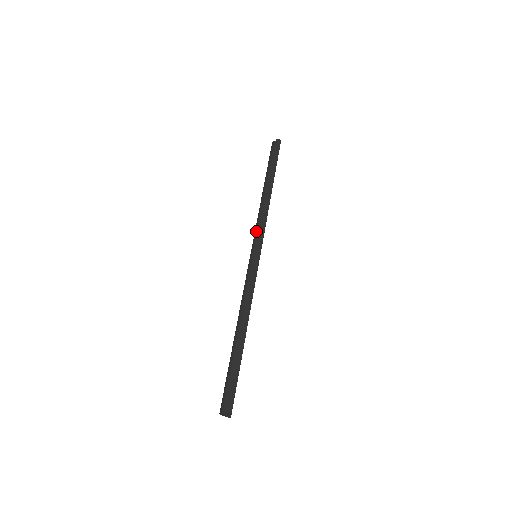
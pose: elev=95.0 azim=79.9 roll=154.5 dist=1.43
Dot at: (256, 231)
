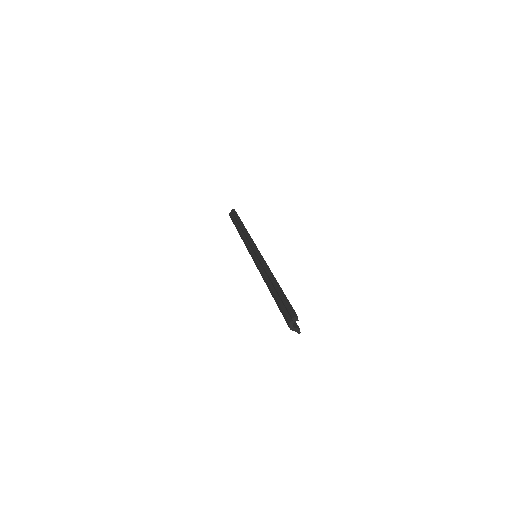
Dot at: (247, 245)
